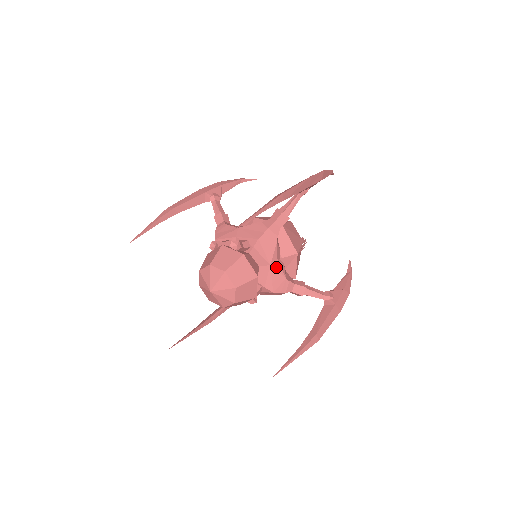
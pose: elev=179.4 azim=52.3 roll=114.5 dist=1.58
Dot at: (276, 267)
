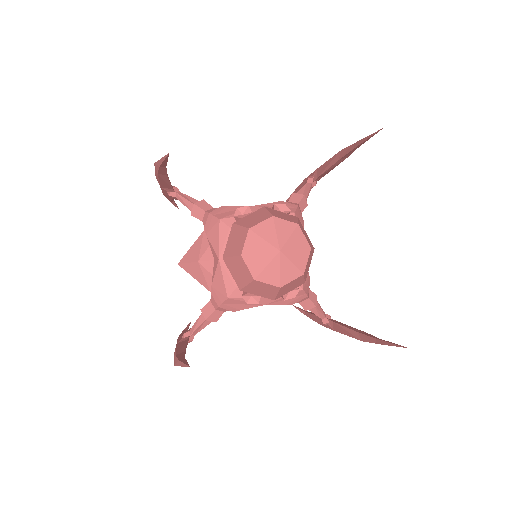
Dot at: occluded
